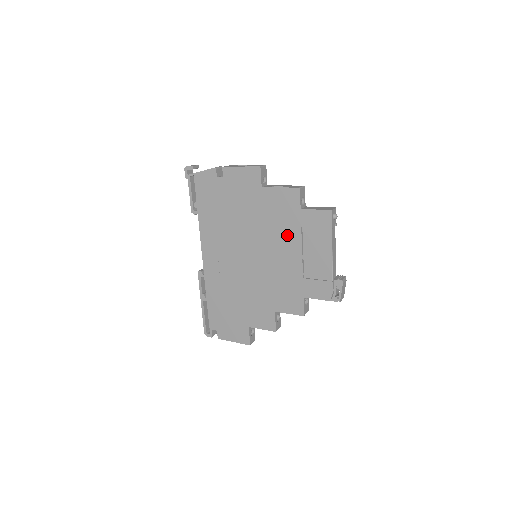
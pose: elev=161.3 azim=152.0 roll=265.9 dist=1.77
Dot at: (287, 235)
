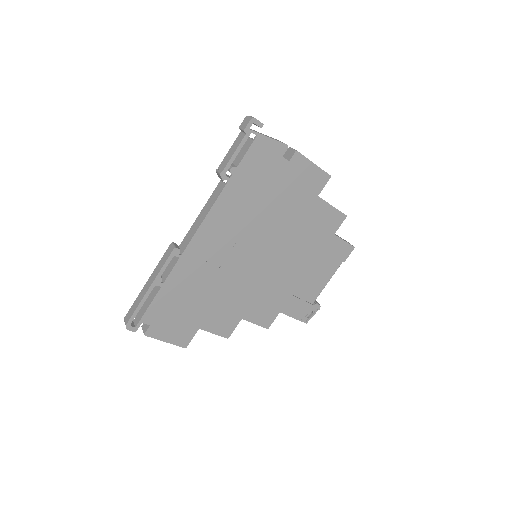
Dot at: (307, 251)
